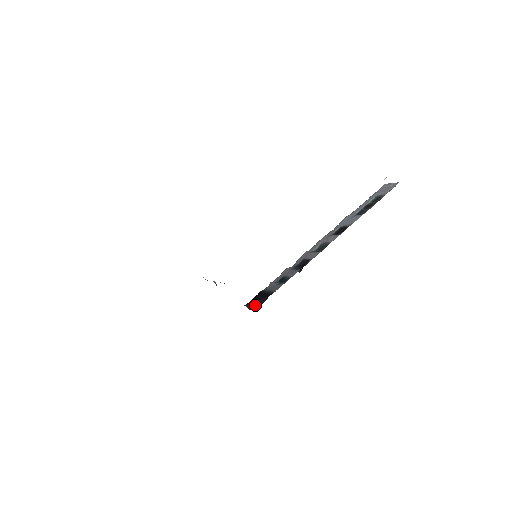
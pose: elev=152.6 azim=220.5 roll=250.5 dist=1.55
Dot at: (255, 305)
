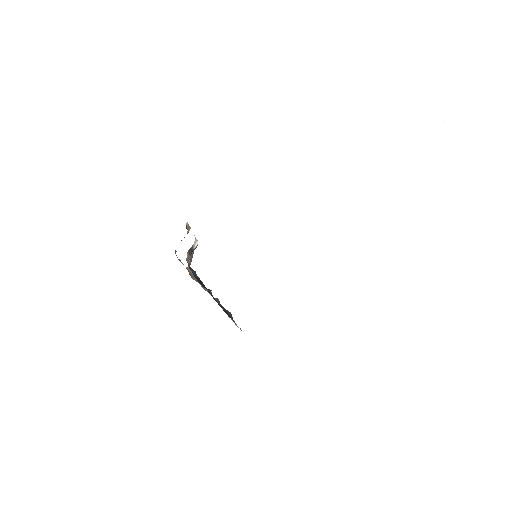
Dot at: occluded
